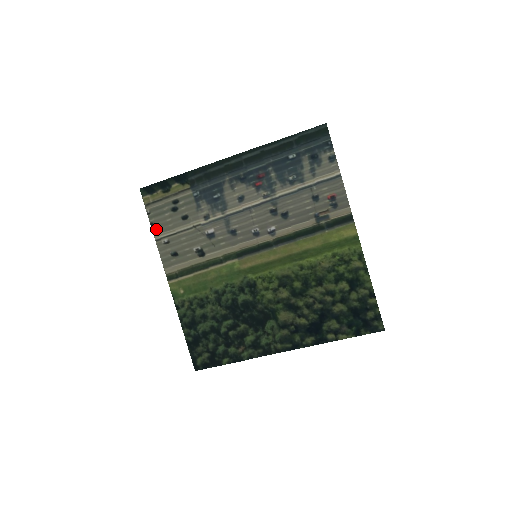
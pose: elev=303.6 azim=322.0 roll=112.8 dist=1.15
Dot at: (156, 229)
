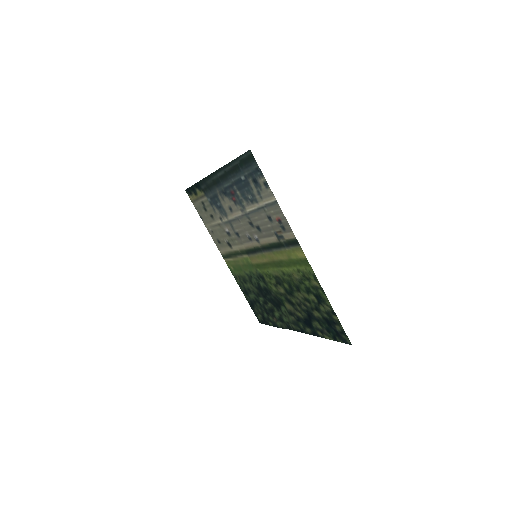
Dot at: (204, 221)
